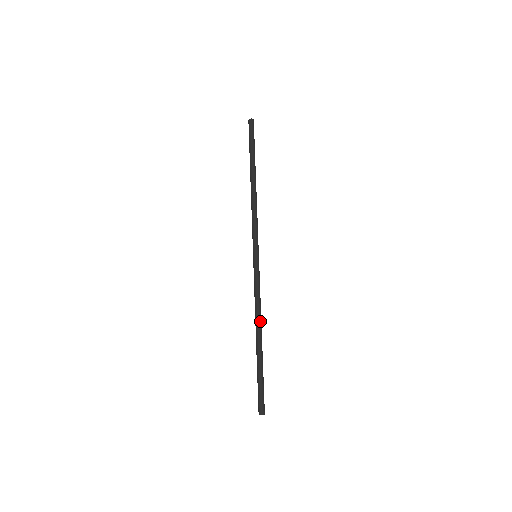
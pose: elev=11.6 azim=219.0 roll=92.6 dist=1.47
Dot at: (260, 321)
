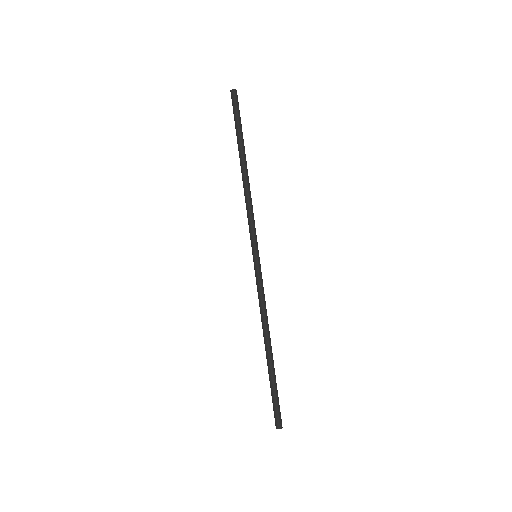
Dot at: (266, 330)
